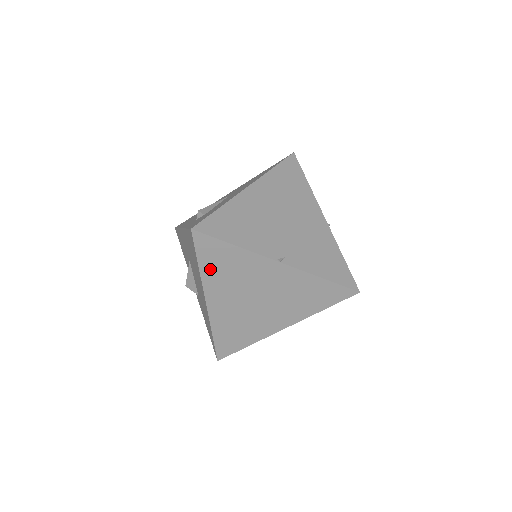
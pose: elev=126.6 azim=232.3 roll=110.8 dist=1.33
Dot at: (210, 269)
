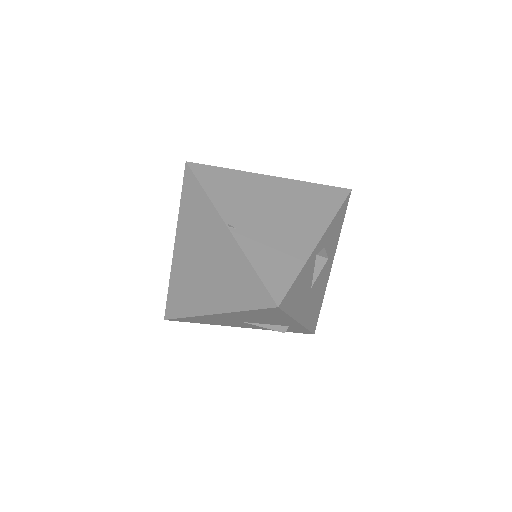
Dot at: (186, 209)
